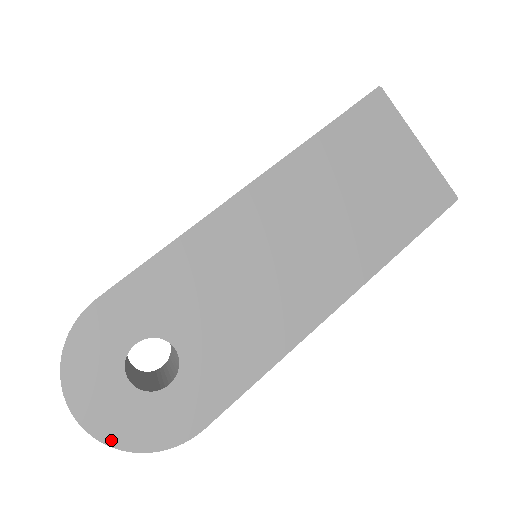
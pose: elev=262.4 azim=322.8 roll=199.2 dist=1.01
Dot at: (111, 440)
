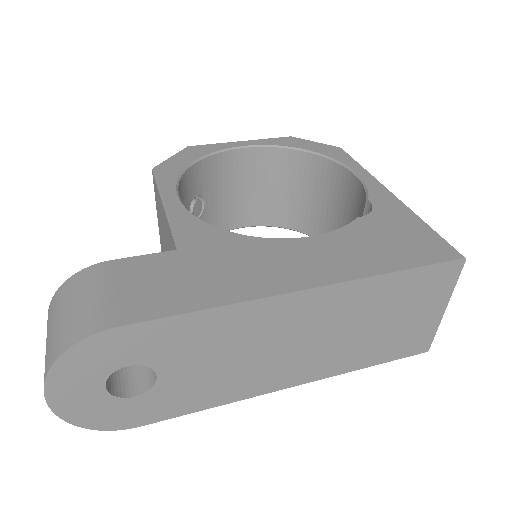
Dot at: (65, 416)
